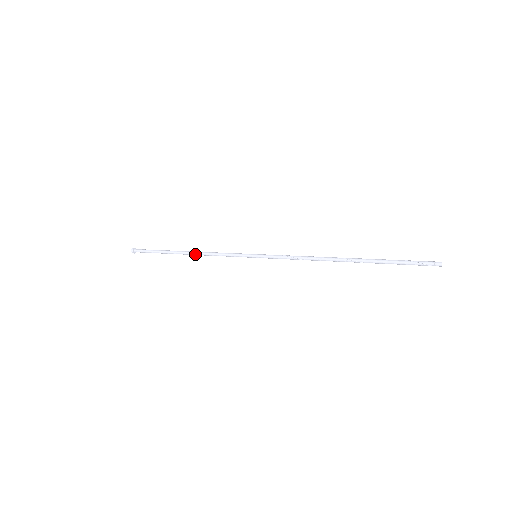
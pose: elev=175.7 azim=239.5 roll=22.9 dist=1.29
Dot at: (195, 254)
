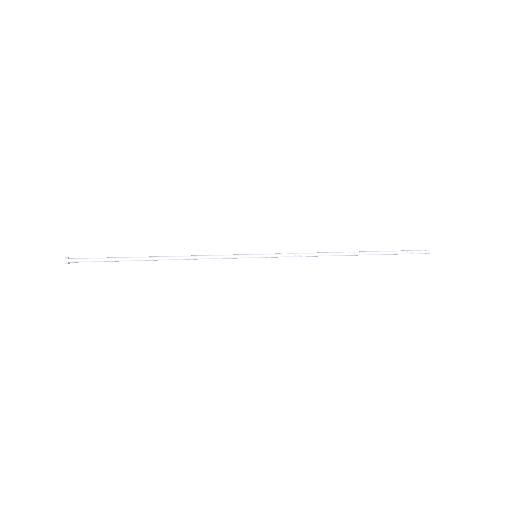
Dot at: occluded
